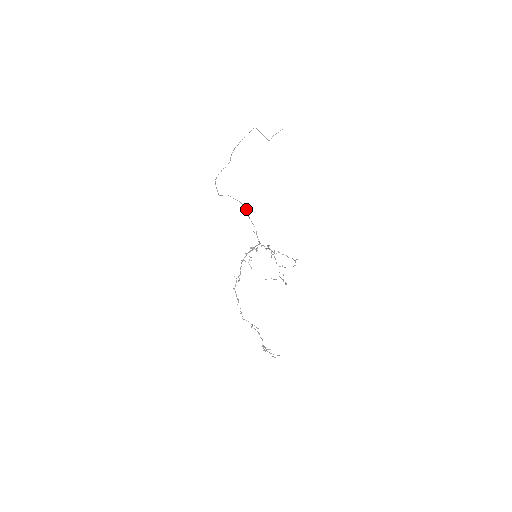
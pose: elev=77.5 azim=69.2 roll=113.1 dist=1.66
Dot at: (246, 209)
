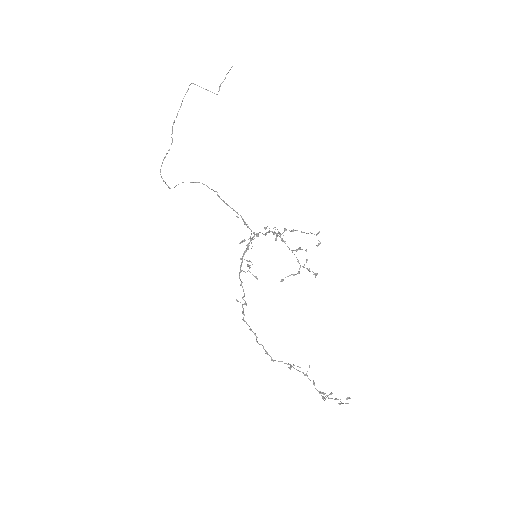
Dot at: (215, 191)
